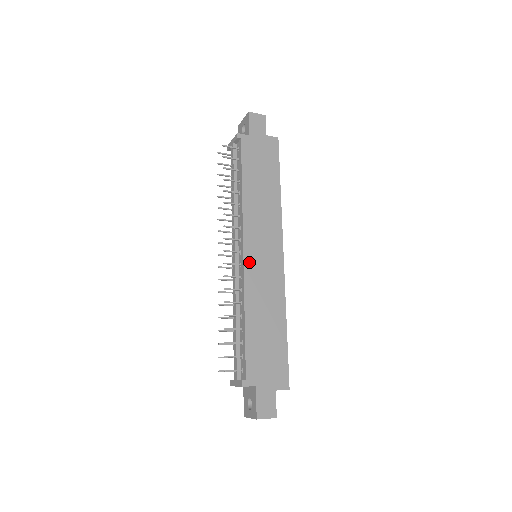
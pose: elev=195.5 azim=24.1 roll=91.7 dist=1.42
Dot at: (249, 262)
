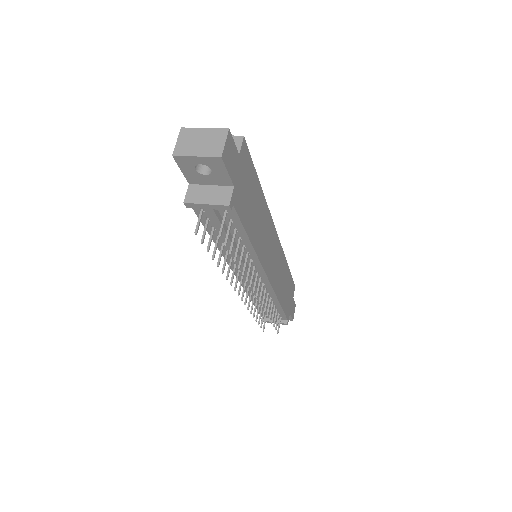
Dot at: (272, 278)
